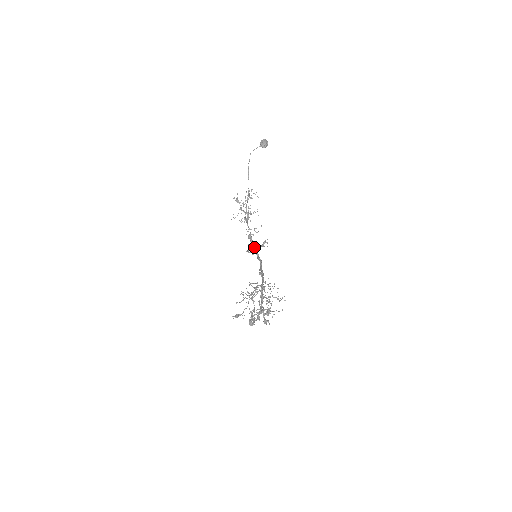
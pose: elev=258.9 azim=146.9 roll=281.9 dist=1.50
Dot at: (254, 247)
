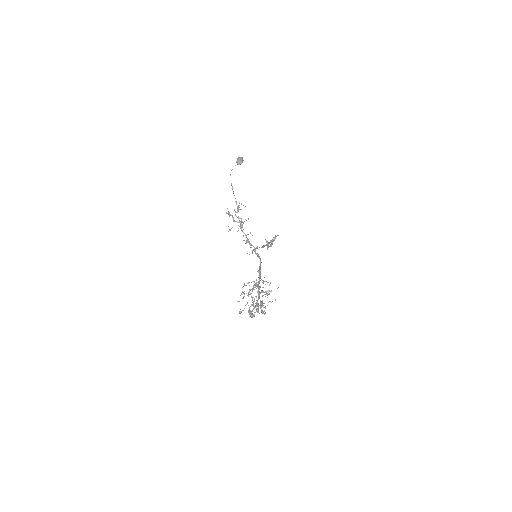
Dot at: (254, 248)
